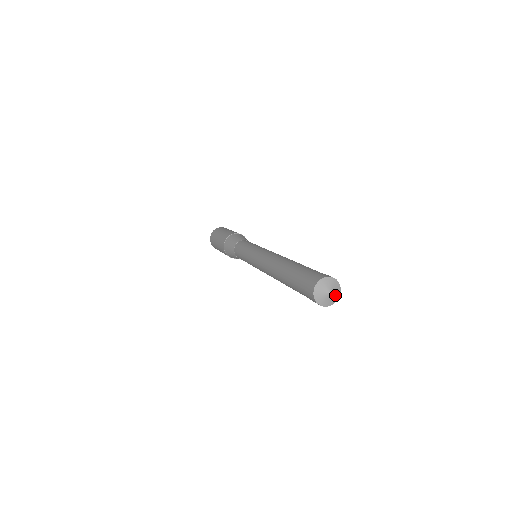
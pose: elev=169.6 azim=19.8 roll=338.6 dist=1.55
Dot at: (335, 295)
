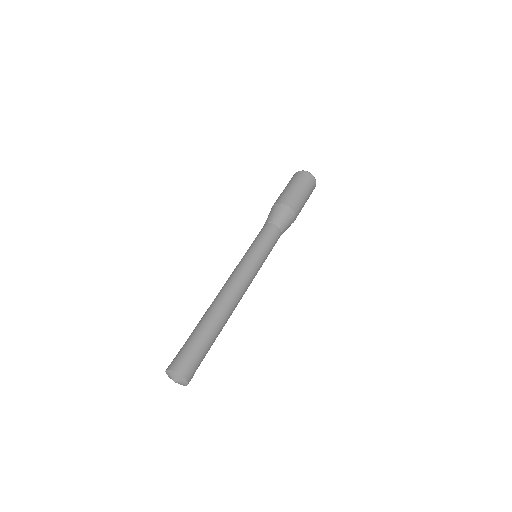
Dot at: (180, 380)
